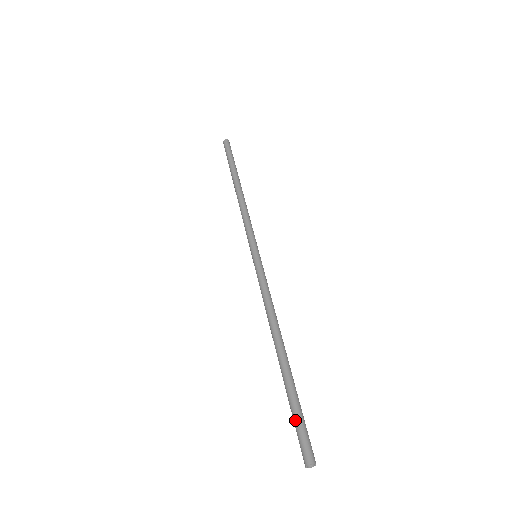
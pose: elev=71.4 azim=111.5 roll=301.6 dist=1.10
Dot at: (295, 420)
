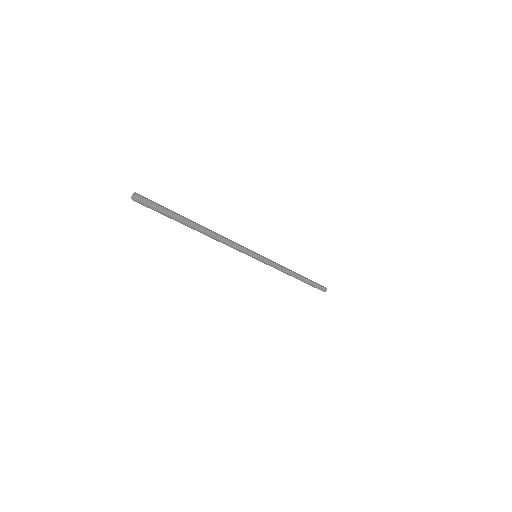
Dot at: occluded
